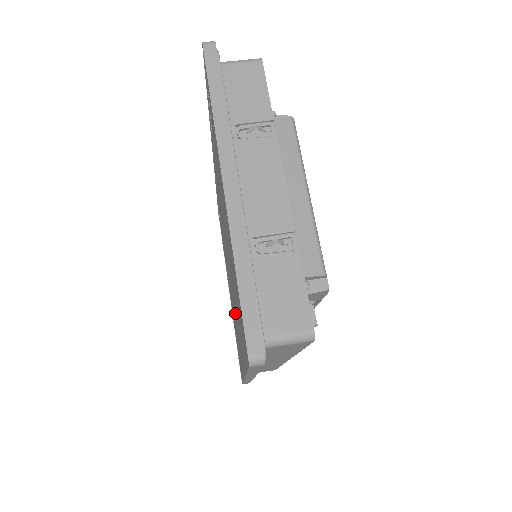
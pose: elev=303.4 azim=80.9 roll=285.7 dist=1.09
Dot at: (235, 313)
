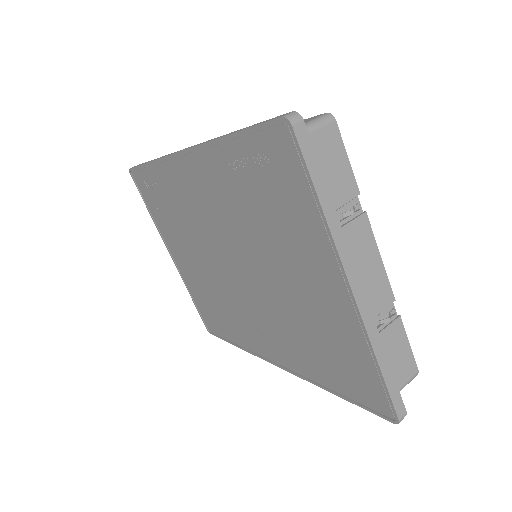
Dot at: (254, 317)
